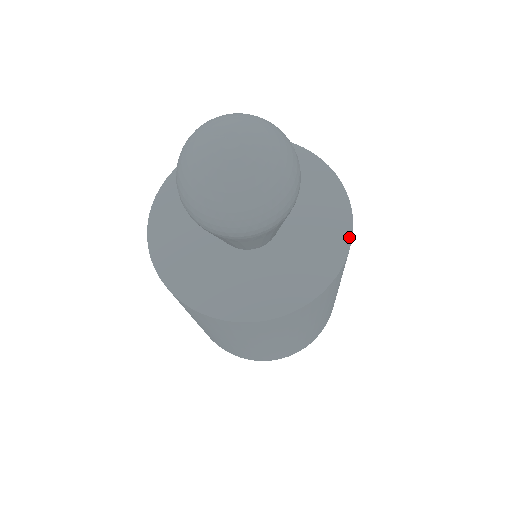
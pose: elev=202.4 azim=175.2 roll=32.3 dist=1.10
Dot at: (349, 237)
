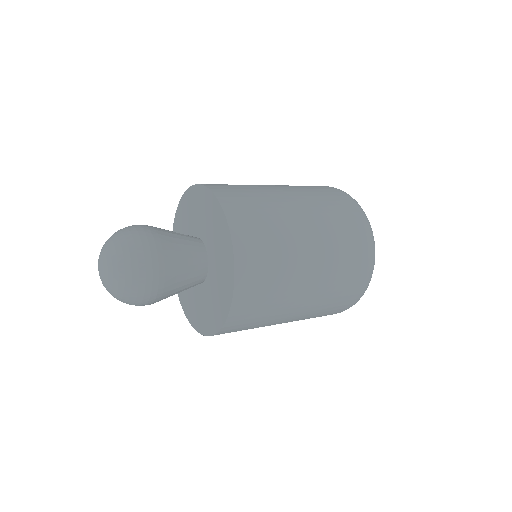
Dot at: (233, 269)
